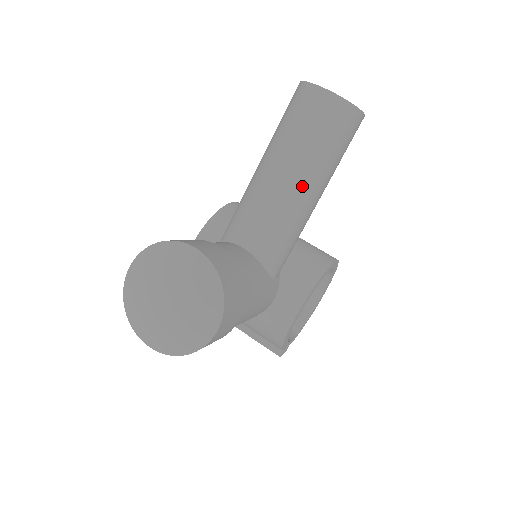
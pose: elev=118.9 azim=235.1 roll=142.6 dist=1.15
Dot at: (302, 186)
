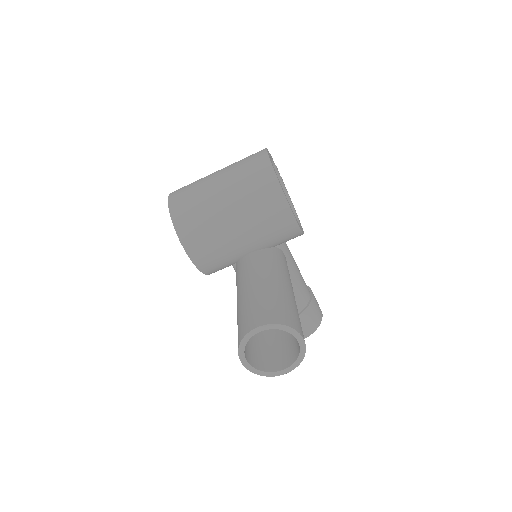
Dot at: occluded
